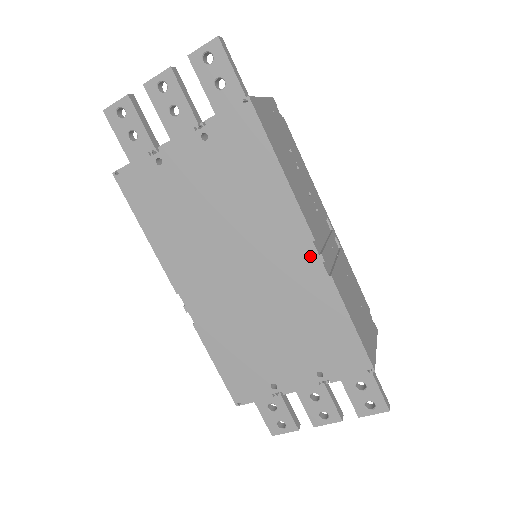
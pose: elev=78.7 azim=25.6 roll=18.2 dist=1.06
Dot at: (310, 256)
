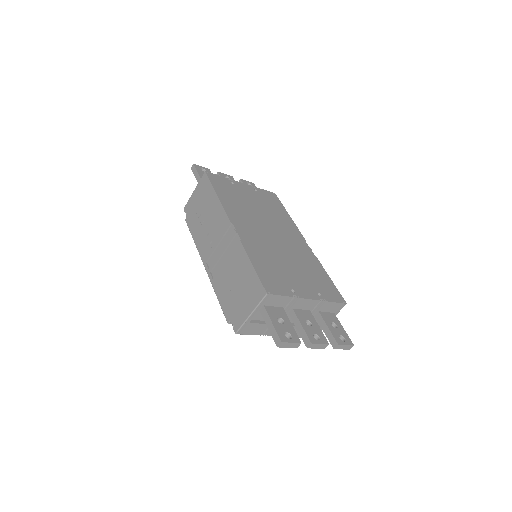
Dot at: (305, 245)
